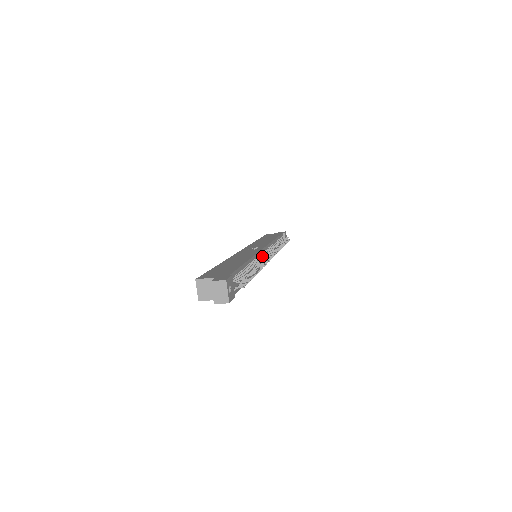
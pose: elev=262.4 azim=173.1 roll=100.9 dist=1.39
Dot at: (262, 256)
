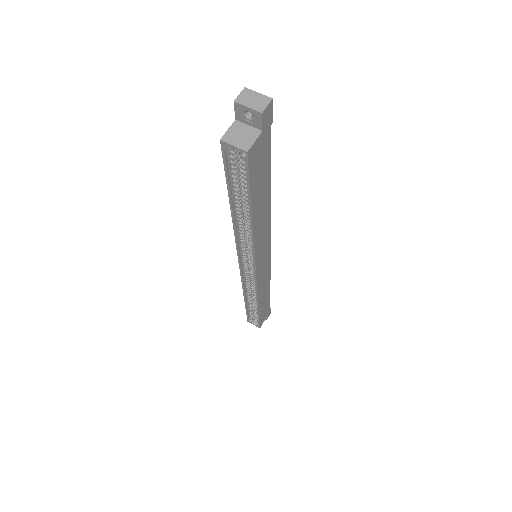
Dot at: occluded
